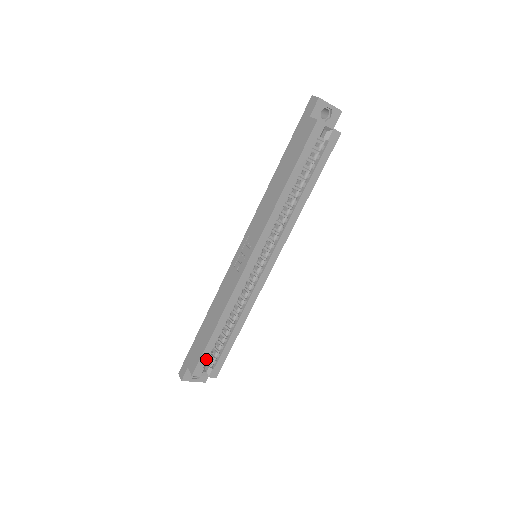
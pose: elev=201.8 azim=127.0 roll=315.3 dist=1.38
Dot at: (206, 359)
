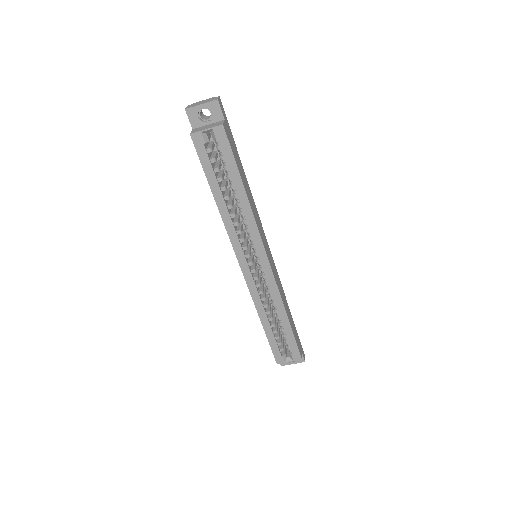
Dot at: (278, 349)
